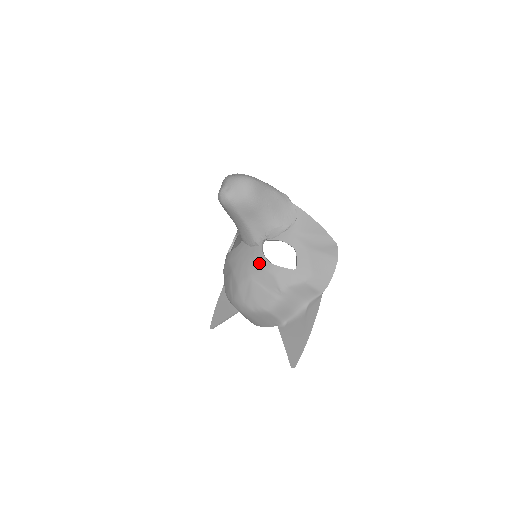
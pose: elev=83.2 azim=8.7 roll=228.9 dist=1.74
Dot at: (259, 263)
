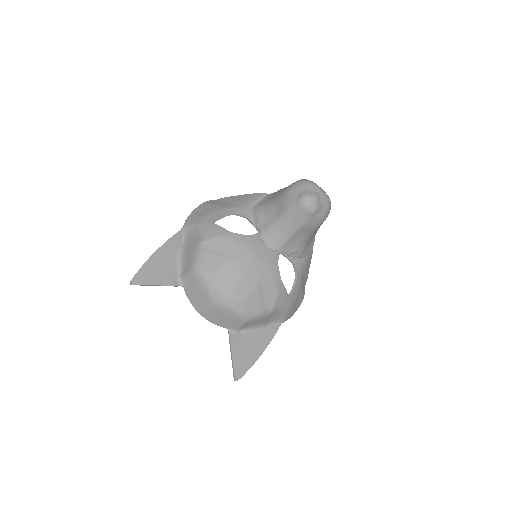
Dot at: (273, 273)
